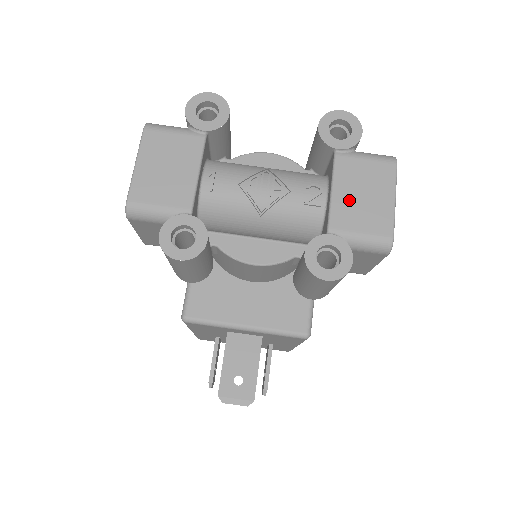
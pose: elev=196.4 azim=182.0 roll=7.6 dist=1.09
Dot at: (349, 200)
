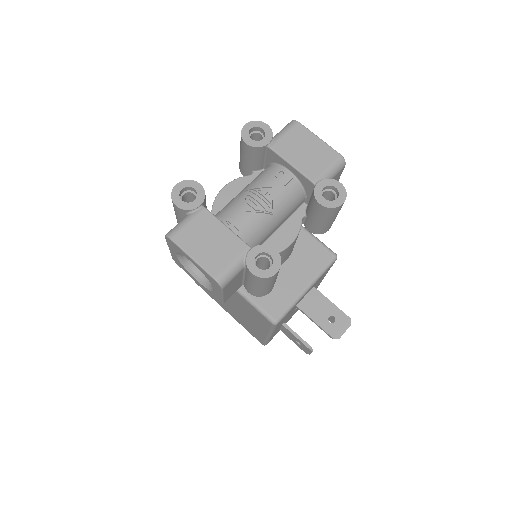
Dot at: (303, 160)
